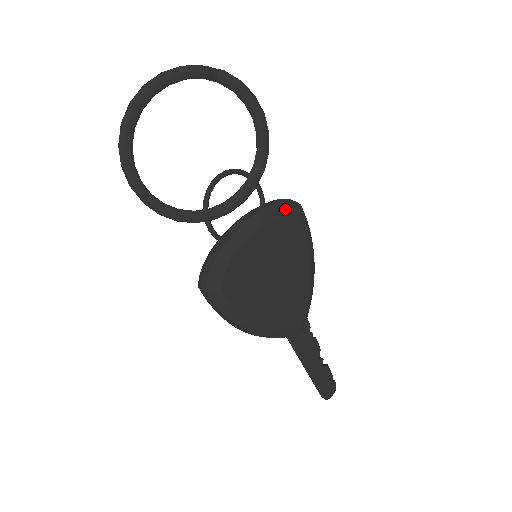
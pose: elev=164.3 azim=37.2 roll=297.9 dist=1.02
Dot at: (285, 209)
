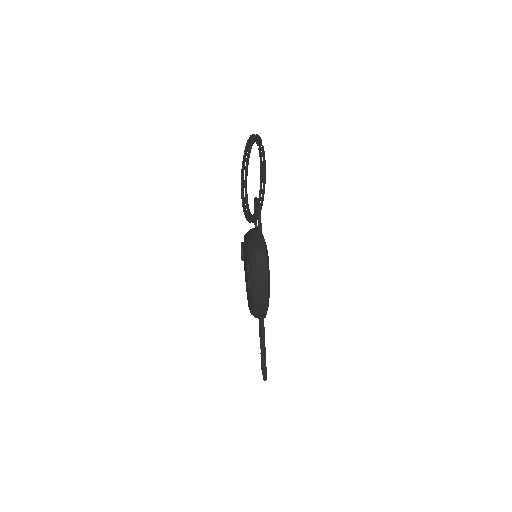
Dot at: occluded
